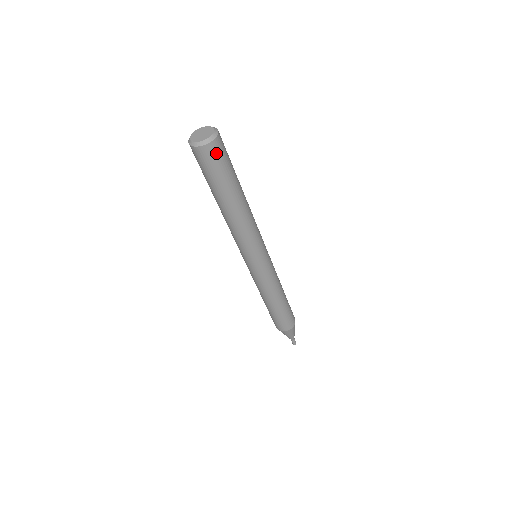
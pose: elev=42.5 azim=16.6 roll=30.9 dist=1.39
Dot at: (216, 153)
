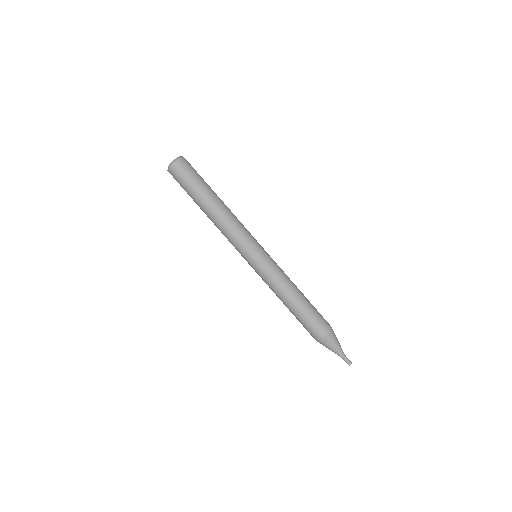
Dot at: (190, 164)
